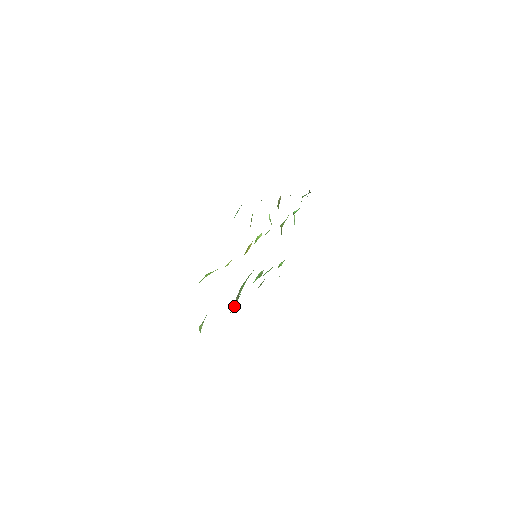
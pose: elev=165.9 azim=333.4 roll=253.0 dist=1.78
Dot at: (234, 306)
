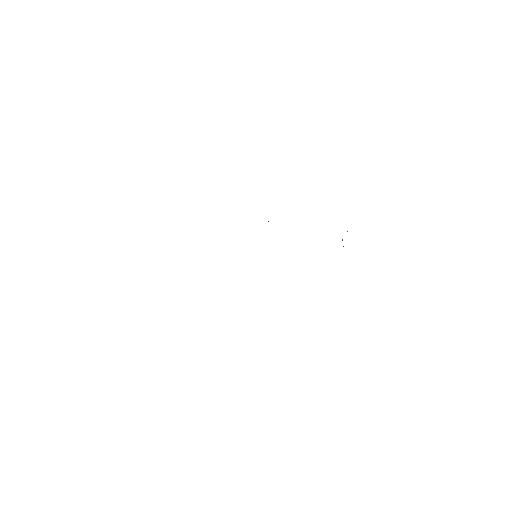
Dot at: occluded
